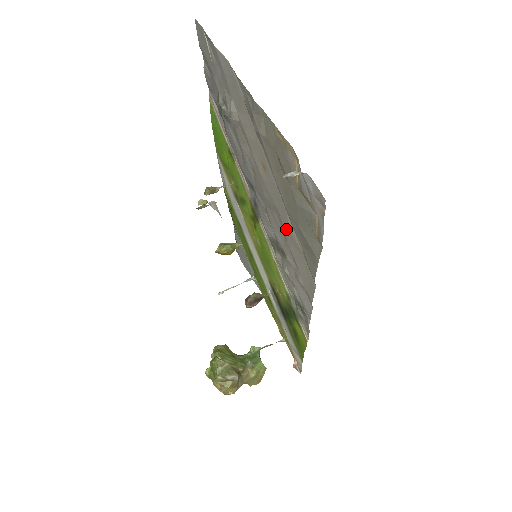
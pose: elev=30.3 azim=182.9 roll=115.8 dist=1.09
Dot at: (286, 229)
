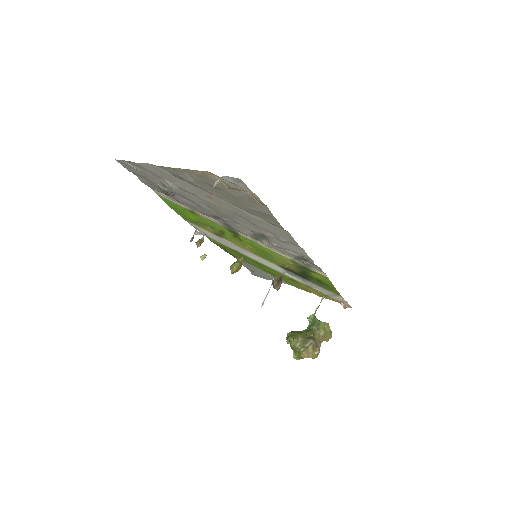
Dot at: (249, 219)
